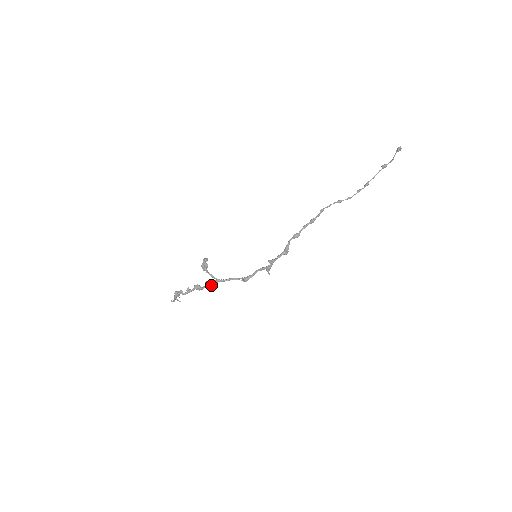
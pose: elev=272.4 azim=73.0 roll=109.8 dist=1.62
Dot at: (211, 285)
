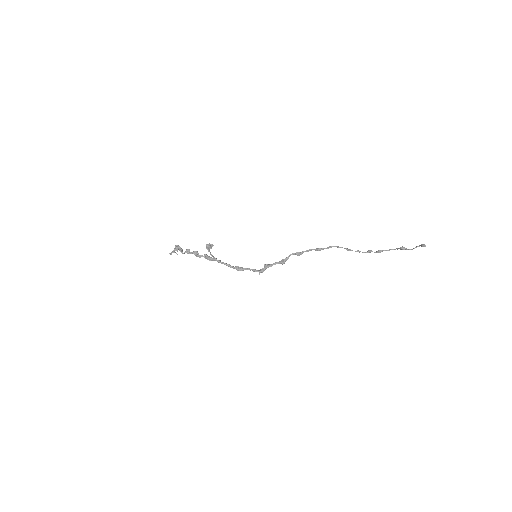
Dot at: (208, 259)
